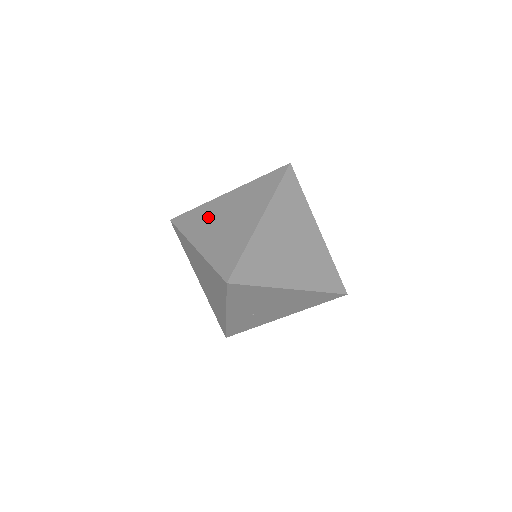
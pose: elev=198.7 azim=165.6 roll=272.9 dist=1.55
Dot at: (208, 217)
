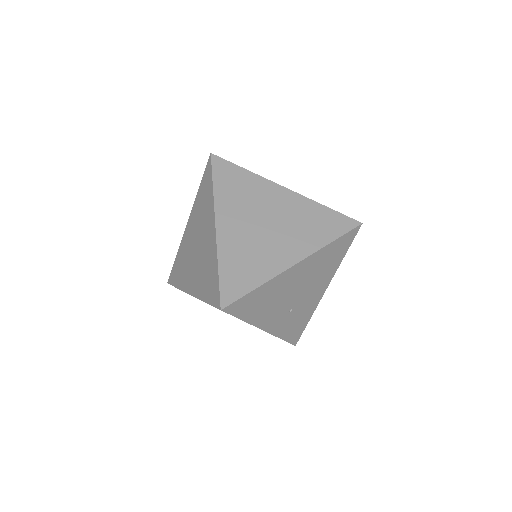
Dot at: (185, 258)
